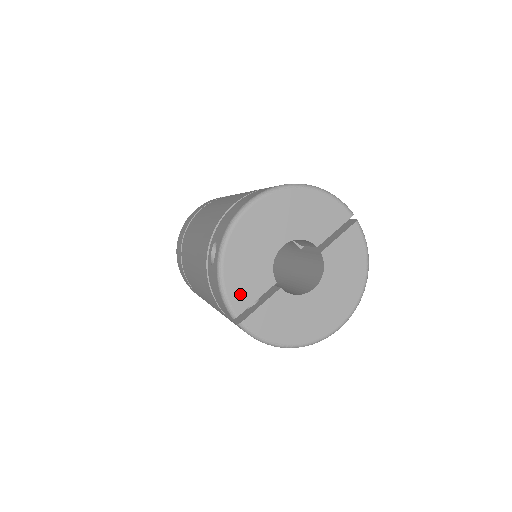
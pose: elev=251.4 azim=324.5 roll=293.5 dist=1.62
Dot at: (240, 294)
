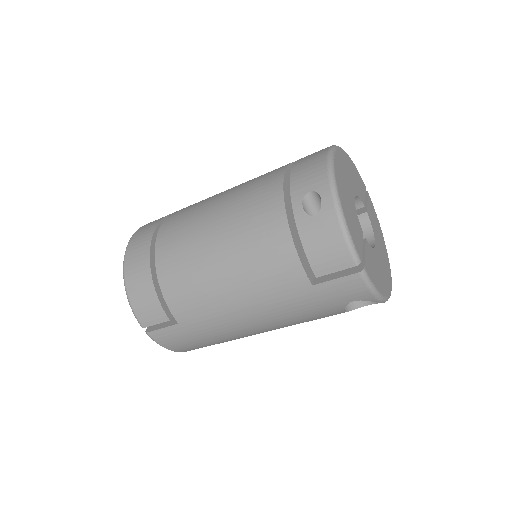
Dot at: (355, 238)
